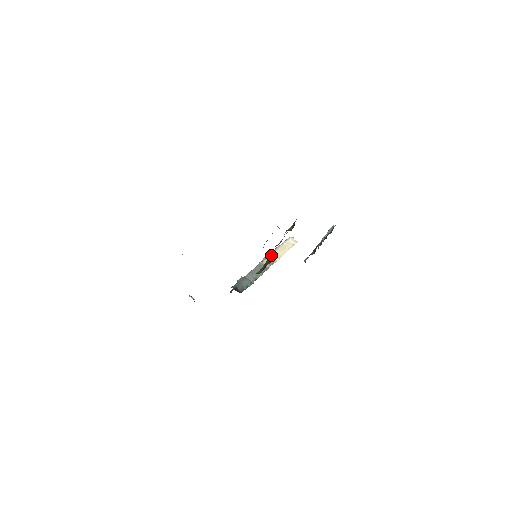
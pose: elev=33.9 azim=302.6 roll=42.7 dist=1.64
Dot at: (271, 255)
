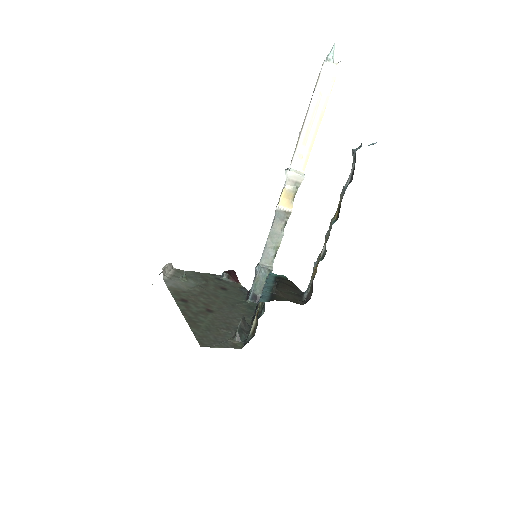
Dot at: occluded
